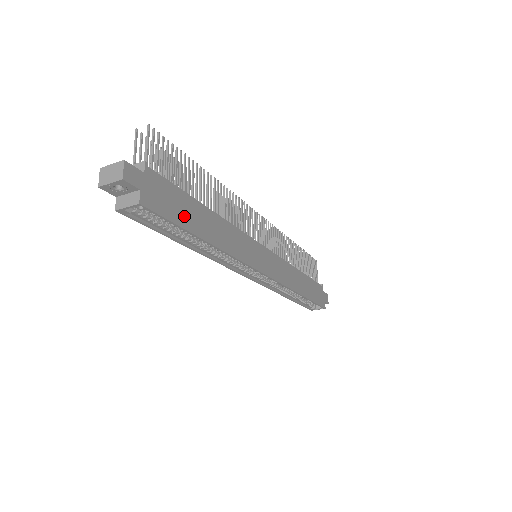
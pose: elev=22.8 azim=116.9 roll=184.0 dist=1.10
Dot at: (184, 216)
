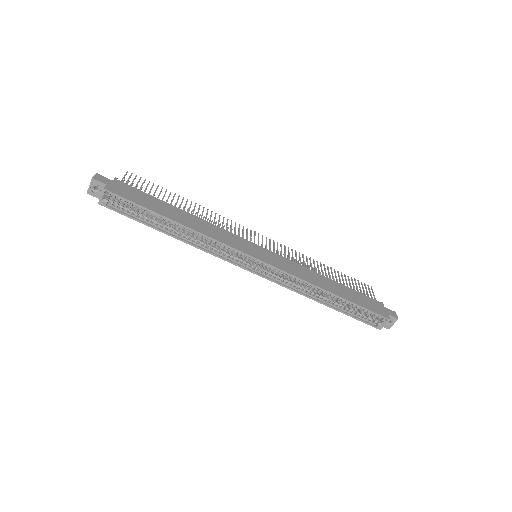
Dot at: (149, 204)
